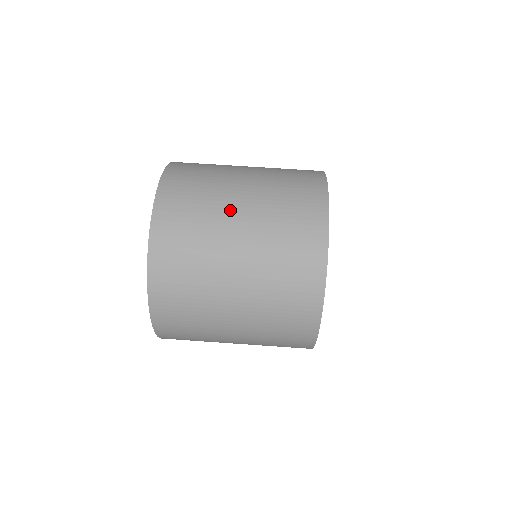
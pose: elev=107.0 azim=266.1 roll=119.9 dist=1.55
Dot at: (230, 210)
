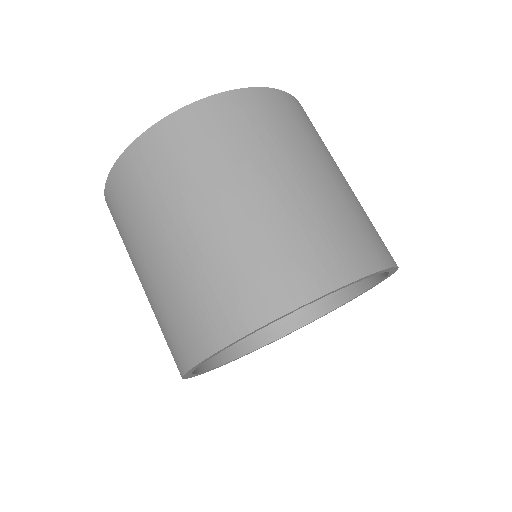
Dot at: (174, 222)
